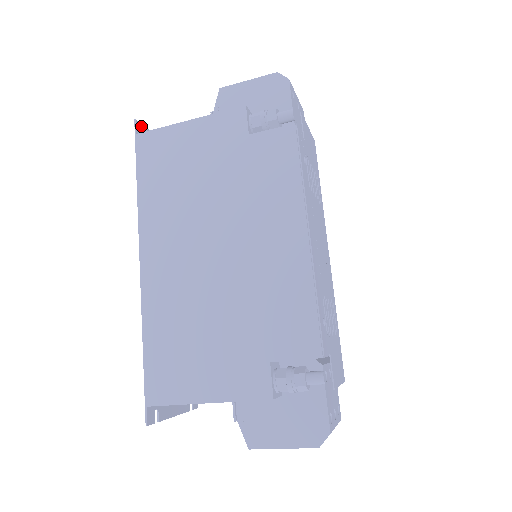
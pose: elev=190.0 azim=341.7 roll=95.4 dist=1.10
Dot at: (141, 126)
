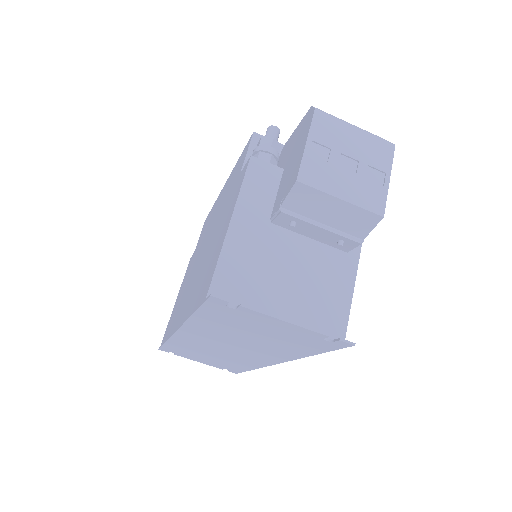
Dot at: (167, 351)
